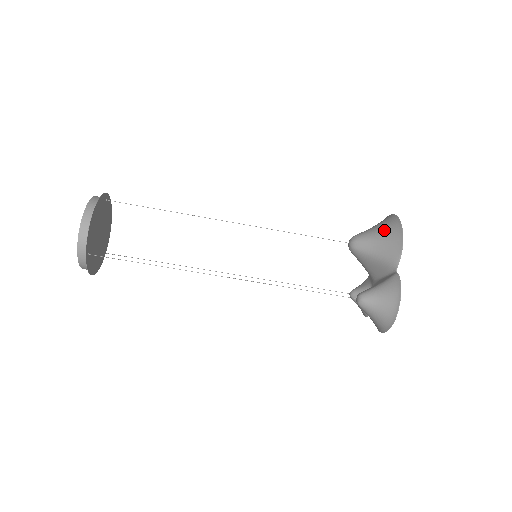
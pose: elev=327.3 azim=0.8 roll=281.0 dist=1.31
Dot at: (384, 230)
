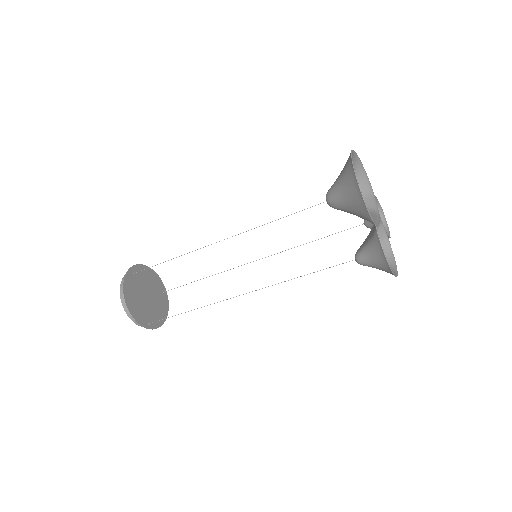
Dot at: (346, 187)
